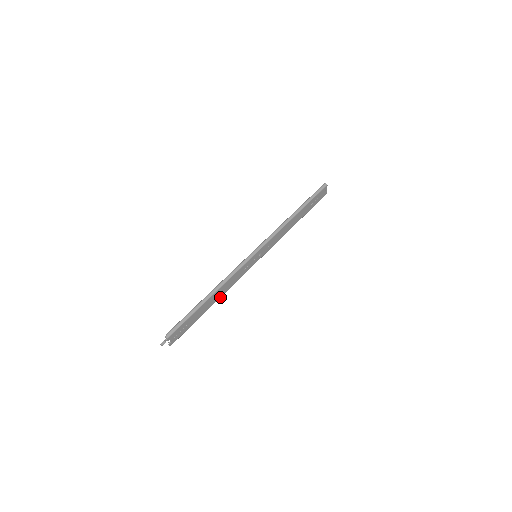
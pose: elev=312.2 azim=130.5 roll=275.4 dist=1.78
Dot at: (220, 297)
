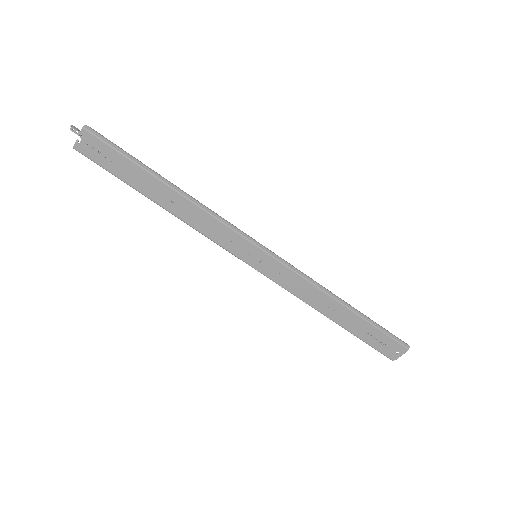
Dot at: (173, 213)
